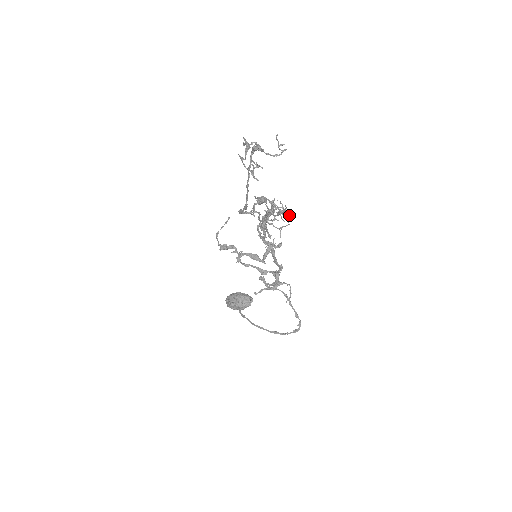
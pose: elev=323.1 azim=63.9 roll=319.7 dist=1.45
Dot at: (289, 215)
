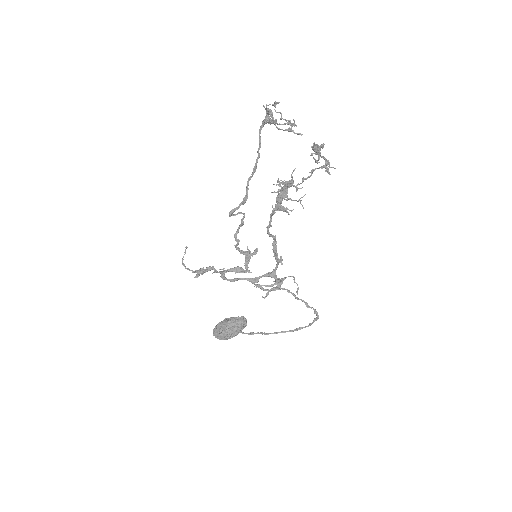
Dot at: (327, 168)
